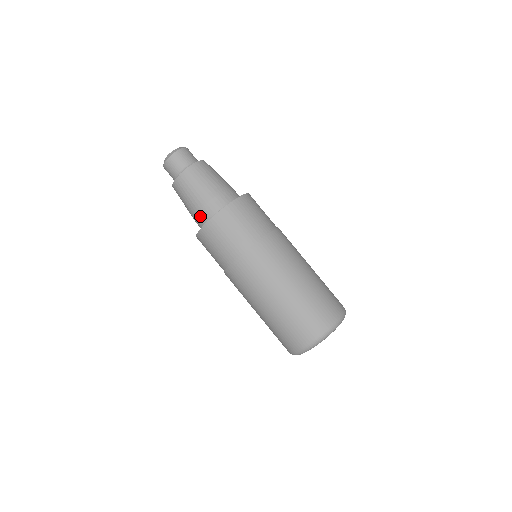
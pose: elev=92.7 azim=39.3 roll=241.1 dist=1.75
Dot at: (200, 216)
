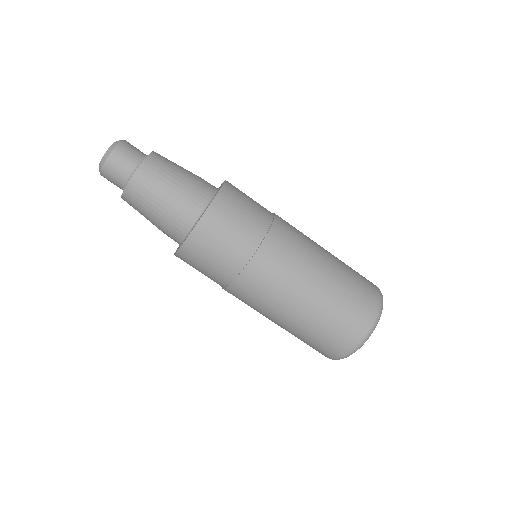
Dot at: occluded
